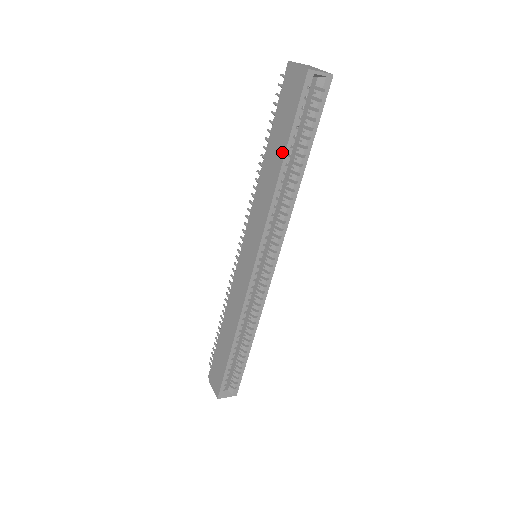
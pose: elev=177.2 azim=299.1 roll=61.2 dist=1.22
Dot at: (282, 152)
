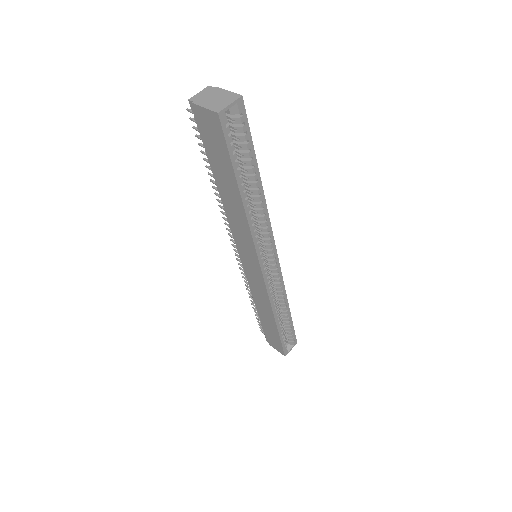
Dot at: (234, 185)
